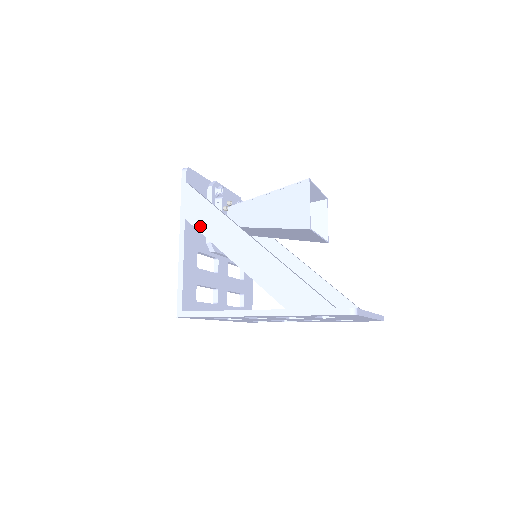
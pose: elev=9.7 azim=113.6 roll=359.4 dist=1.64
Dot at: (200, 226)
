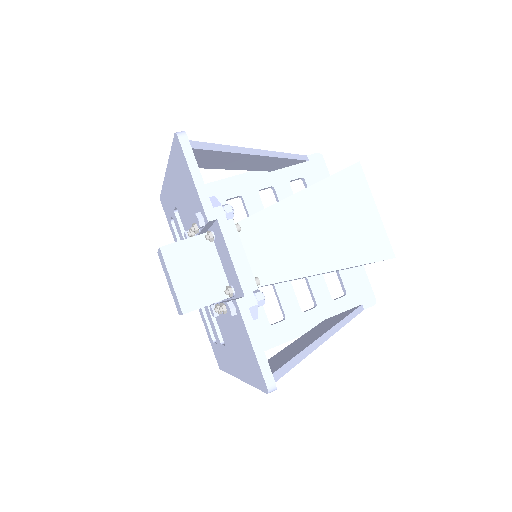
Dot at: occluded
